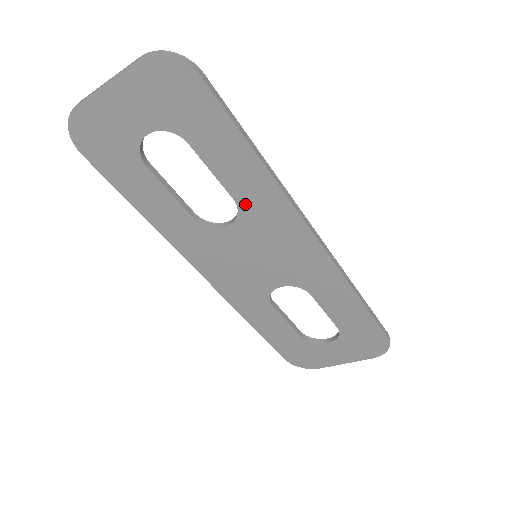
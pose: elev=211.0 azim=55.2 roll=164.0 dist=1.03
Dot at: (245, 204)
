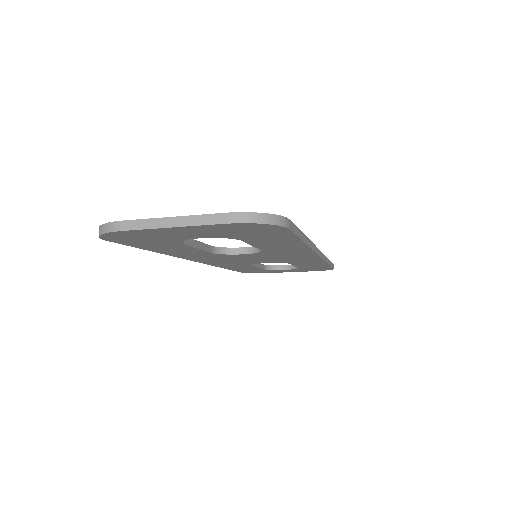
Dot at: (270, 251)
